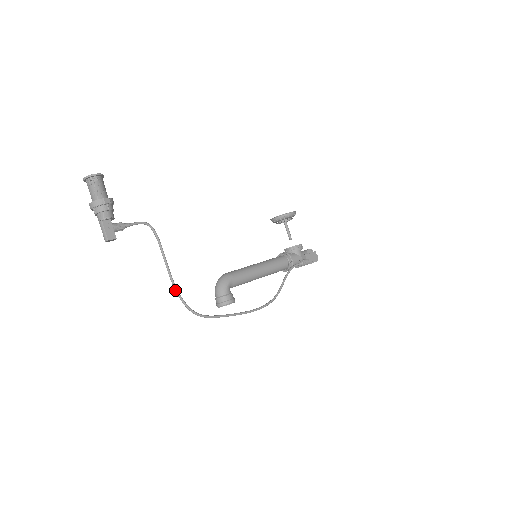
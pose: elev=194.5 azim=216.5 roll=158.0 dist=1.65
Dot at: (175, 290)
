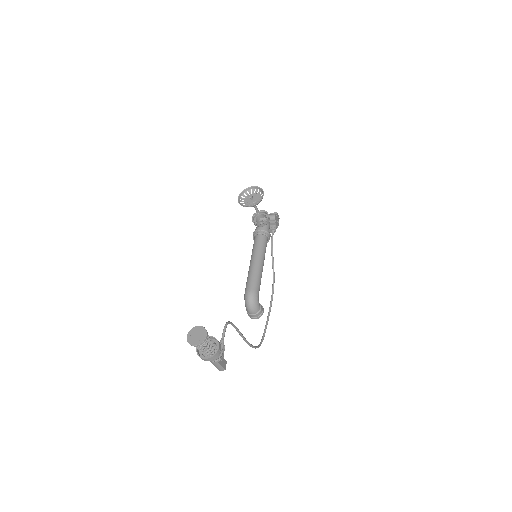
Dot at: (250, 346)
